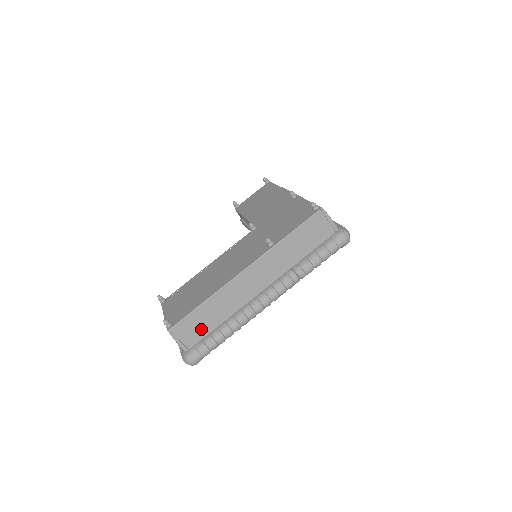
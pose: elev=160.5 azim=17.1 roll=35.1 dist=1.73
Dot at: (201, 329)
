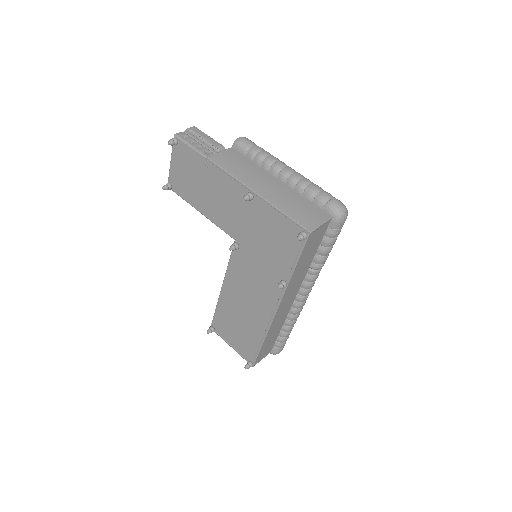
Dot at: (271, 343)
